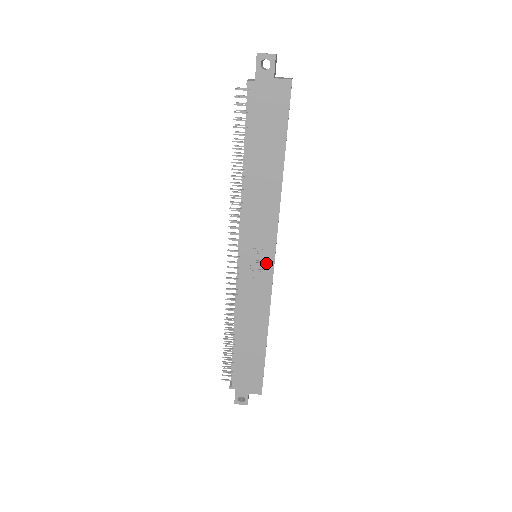
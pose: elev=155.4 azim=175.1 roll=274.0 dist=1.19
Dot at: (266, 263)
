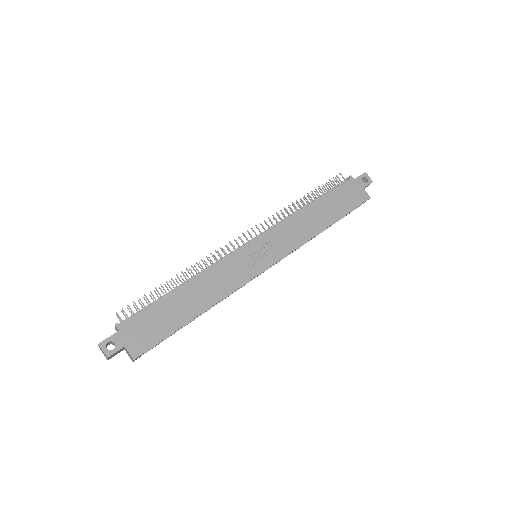
Dot at: (264, 262)
